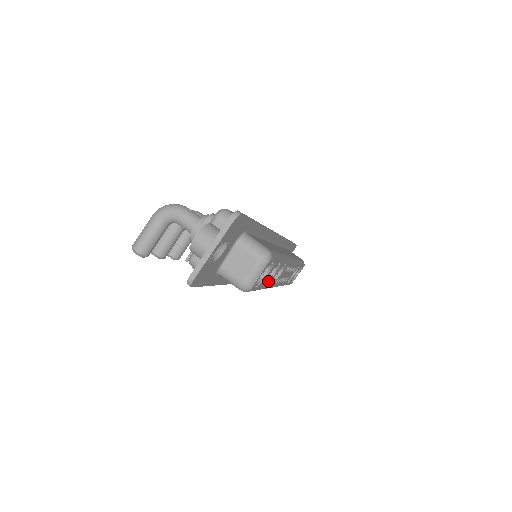
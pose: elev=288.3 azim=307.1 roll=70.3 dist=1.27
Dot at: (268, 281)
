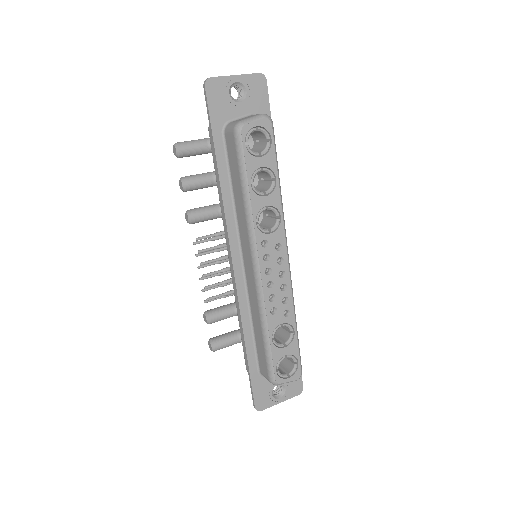
Dot at: (257, 191)
